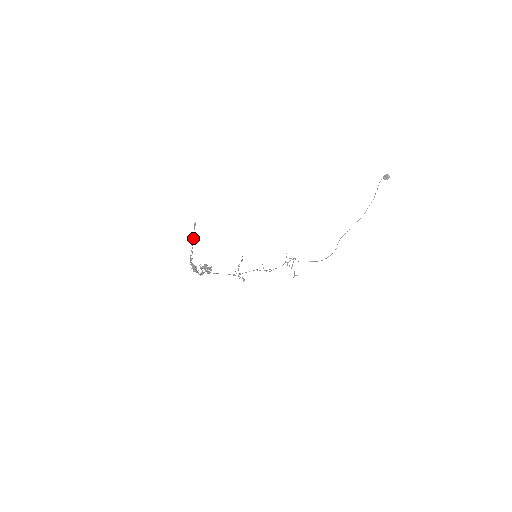
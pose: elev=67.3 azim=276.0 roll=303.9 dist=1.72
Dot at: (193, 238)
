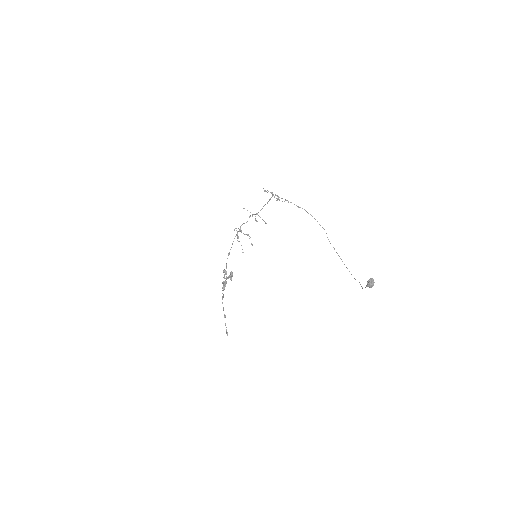
Dot at: occluded
